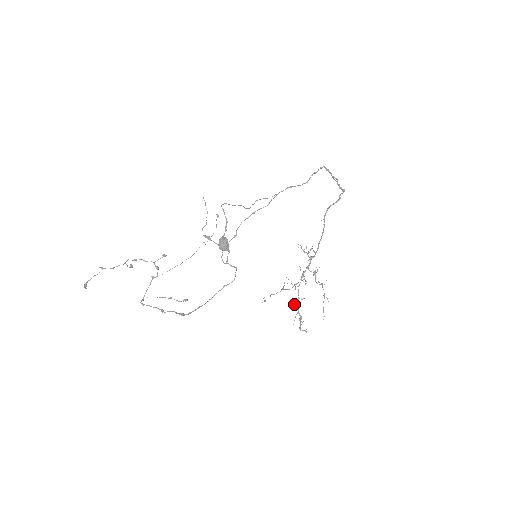
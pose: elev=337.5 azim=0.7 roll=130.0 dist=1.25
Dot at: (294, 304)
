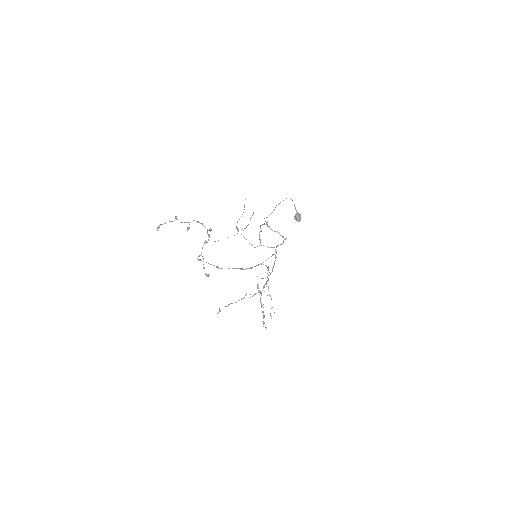
Dot at: occluded
